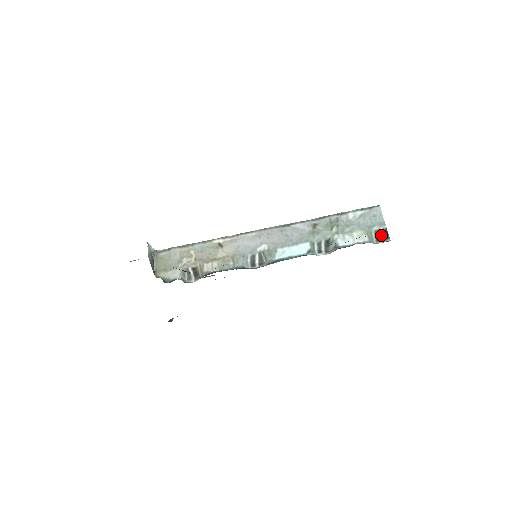
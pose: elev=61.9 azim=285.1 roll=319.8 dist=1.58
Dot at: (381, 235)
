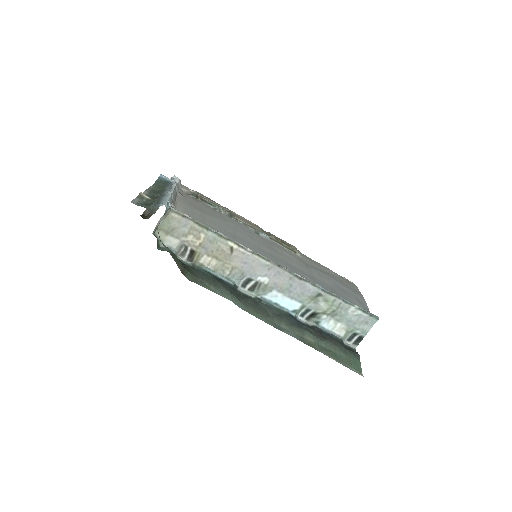
Dot at: (355, 338)
